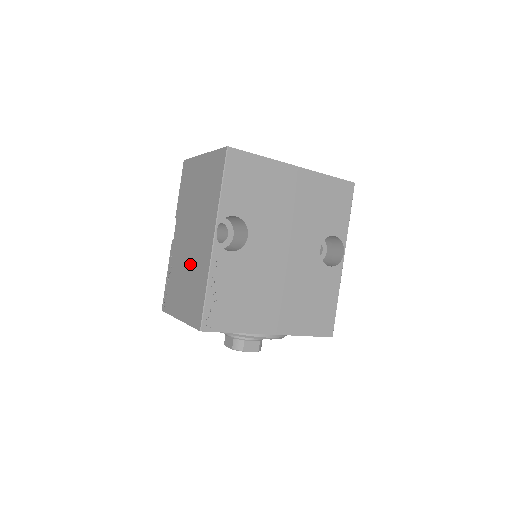
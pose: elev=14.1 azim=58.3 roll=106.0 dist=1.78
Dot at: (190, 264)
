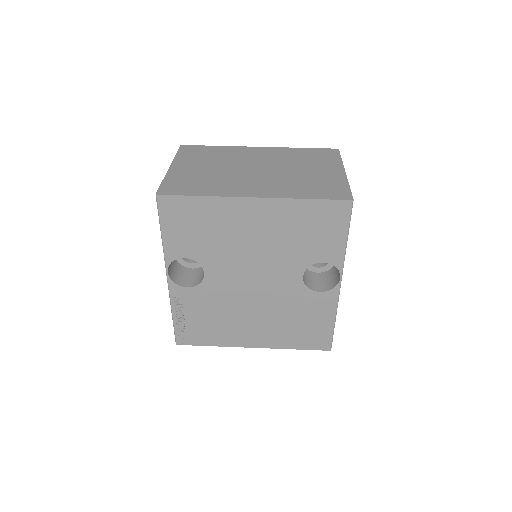
Dot at: occluded
